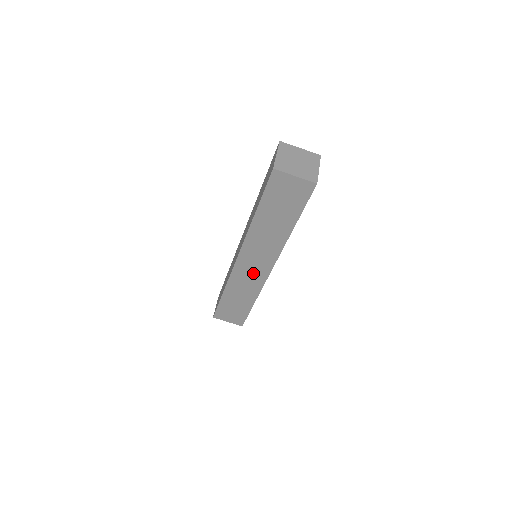
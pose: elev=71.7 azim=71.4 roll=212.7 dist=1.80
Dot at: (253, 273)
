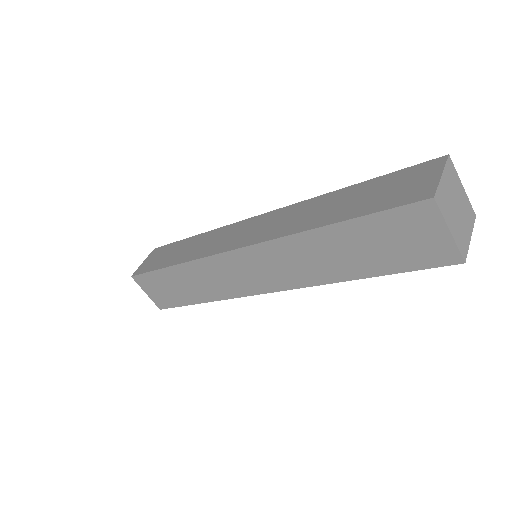
Dot at: (239, 278)
